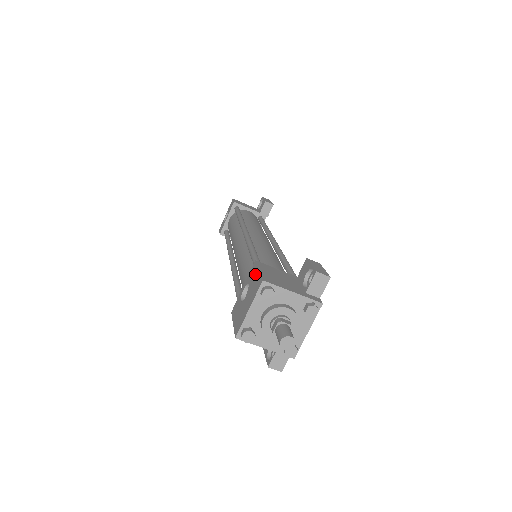
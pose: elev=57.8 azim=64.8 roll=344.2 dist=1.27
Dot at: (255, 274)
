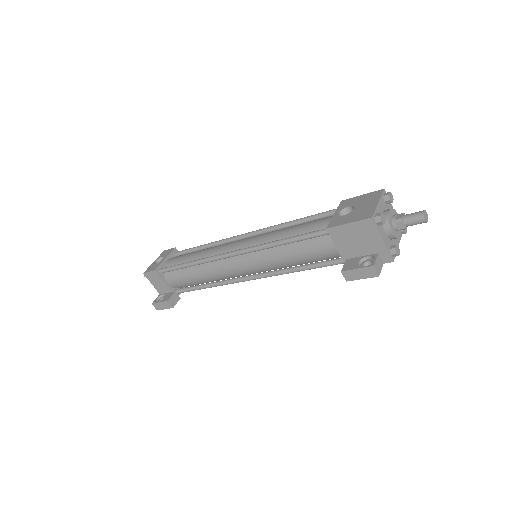
Dot at: (358, 198)
